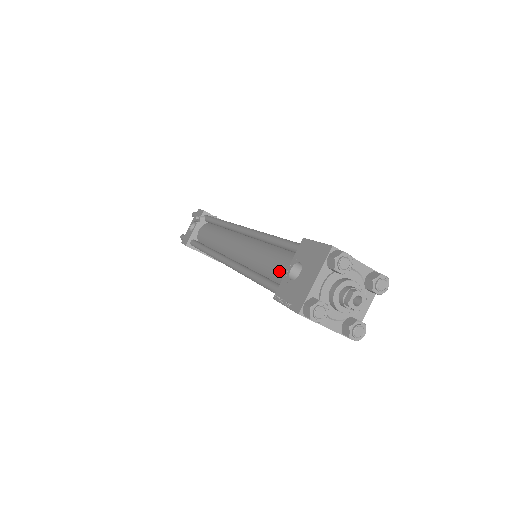
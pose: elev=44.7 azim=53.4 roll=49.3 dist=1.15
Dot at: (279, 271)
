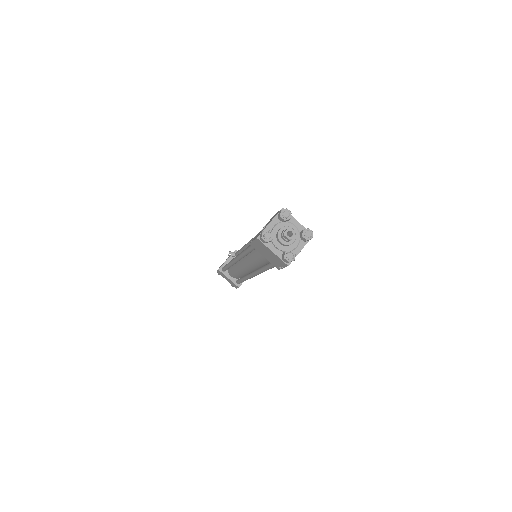
Dot at: occluded
